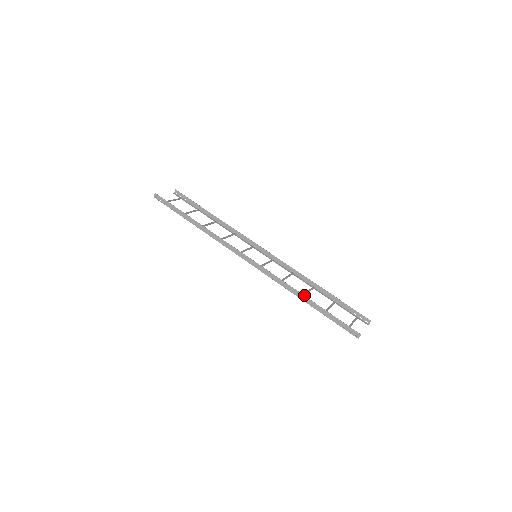
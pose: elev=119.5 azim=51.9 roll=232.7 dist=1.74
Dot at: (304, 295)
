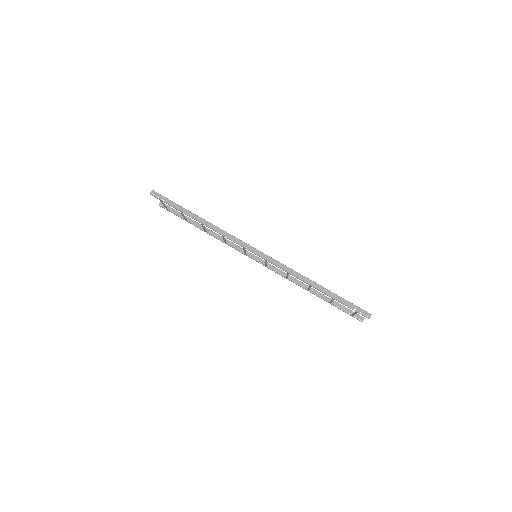
Dot at: (310, 286)
